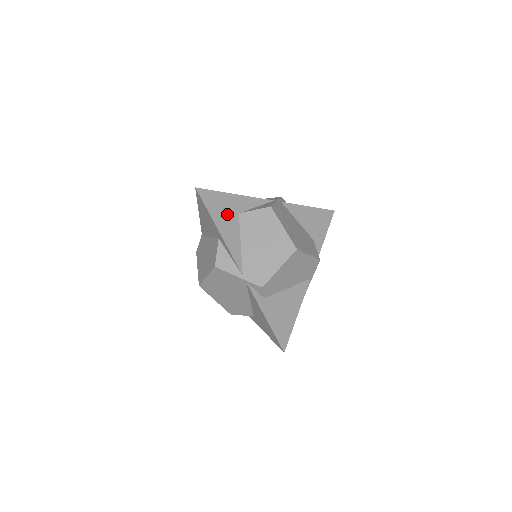
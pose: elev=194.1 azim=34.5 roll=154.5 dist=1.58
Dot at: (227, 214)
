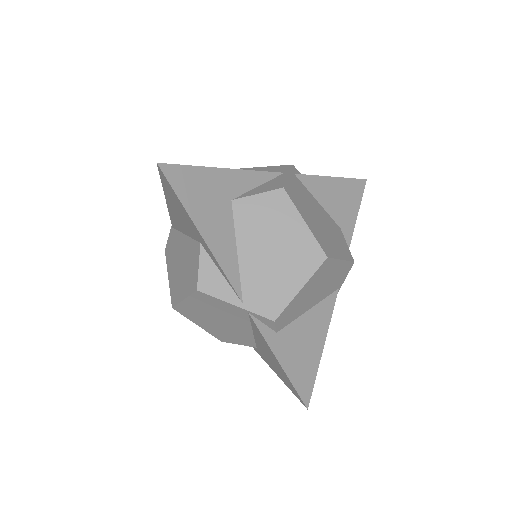
Dot at: (213, 204)
